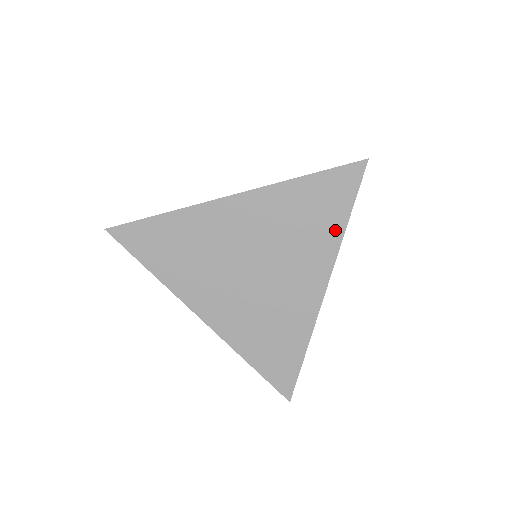
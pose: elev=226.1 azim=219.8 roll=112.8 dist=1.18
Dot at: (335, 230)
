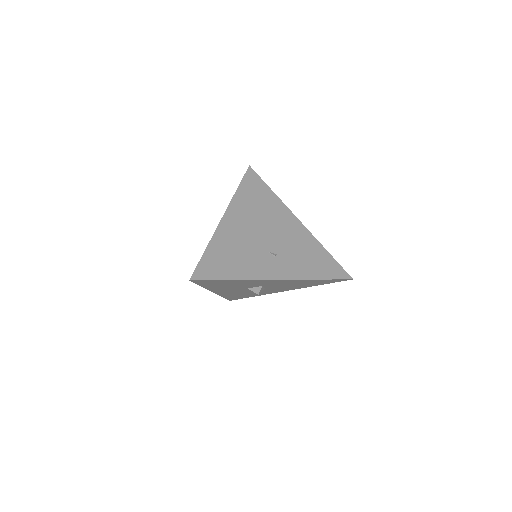
Dot at: (272, 196)
